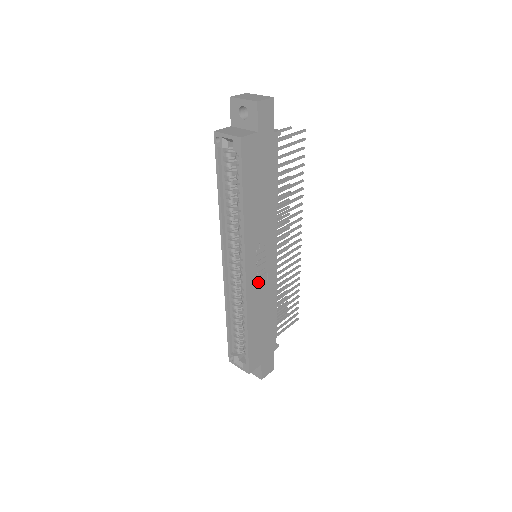
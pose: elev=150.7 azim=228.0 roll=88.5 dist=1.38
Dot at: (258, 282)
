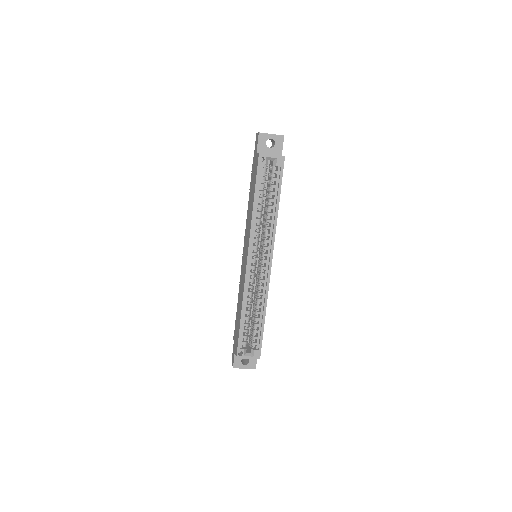
Dot at: occluded
